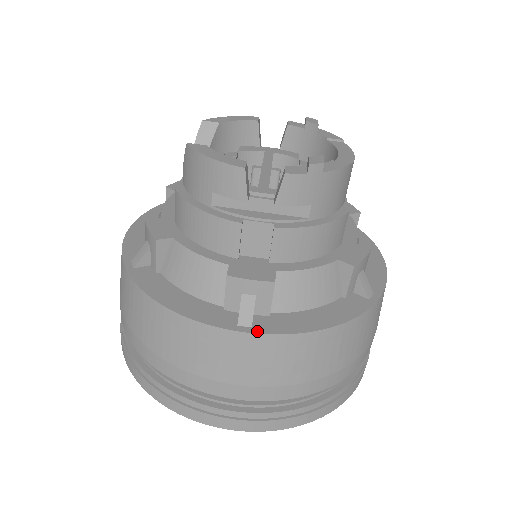
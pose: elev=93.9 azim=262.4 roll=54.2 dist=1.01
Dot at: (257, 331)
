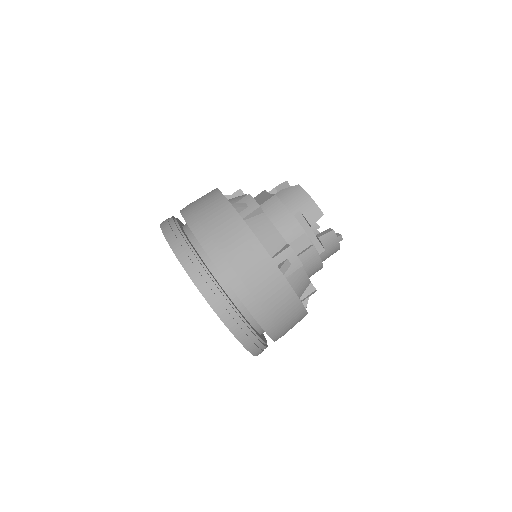
Dot at: occluded
